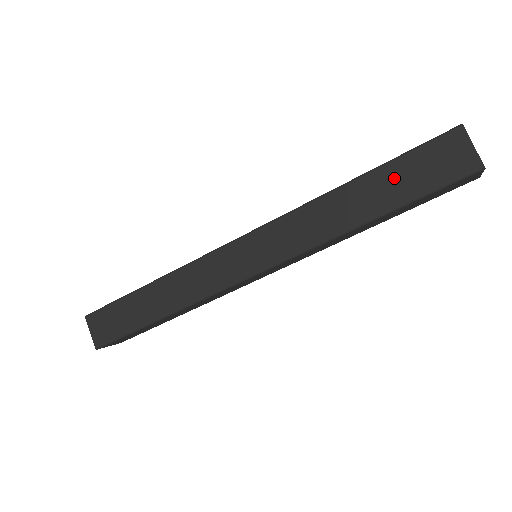
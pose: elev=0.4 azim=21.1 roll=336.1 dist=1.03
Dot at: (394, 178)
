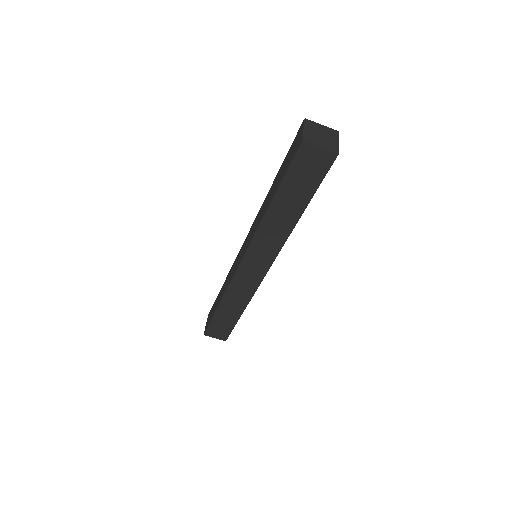
Dot at: (292, 190)
